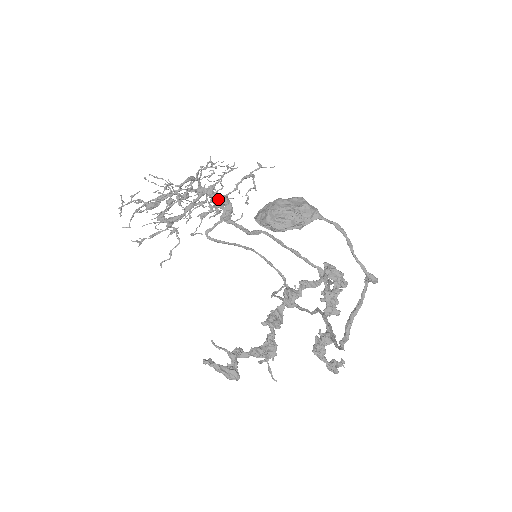
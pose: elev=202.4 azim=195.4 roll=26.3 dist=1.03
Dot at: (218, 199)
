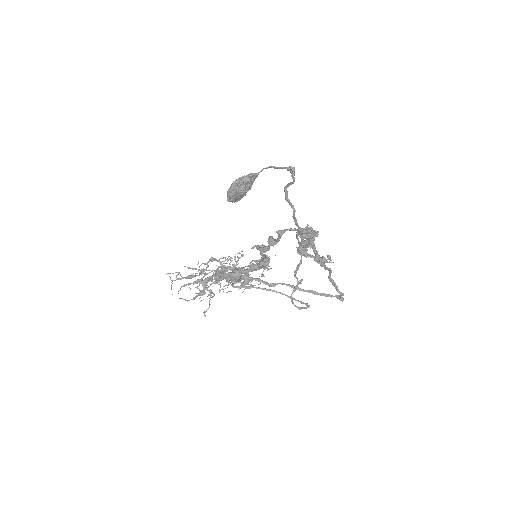
Dot at: occluded
